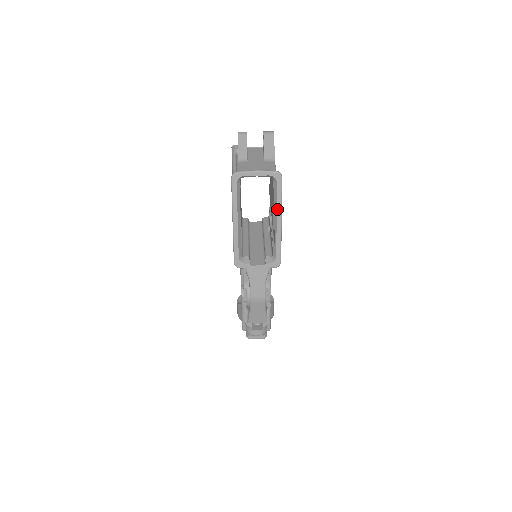
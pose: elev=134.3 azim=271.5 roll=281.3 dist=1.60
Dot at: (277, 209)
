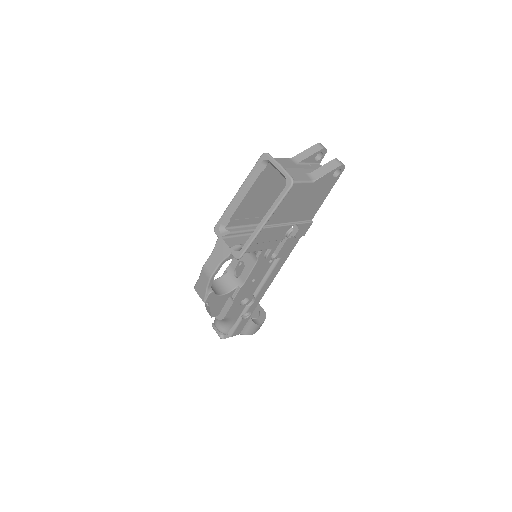
Dot at: (270, 210)
